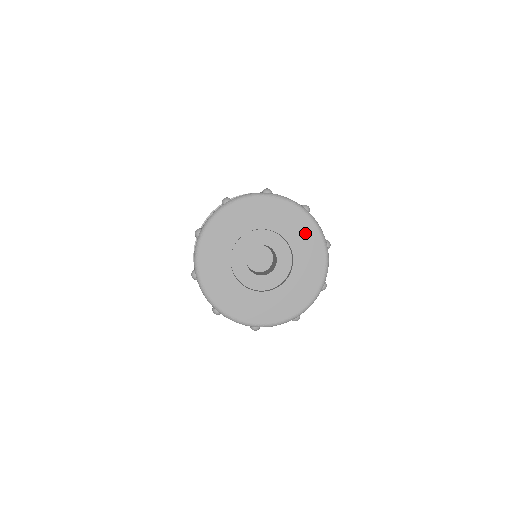
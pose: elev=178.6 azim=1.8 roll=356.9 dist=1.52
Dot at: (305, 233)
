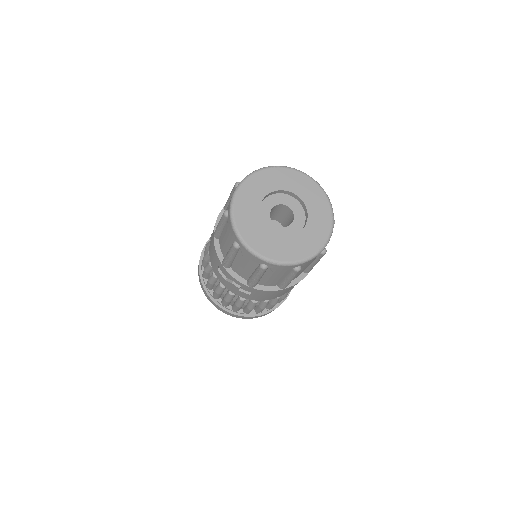
Dot at: (320, 204)
